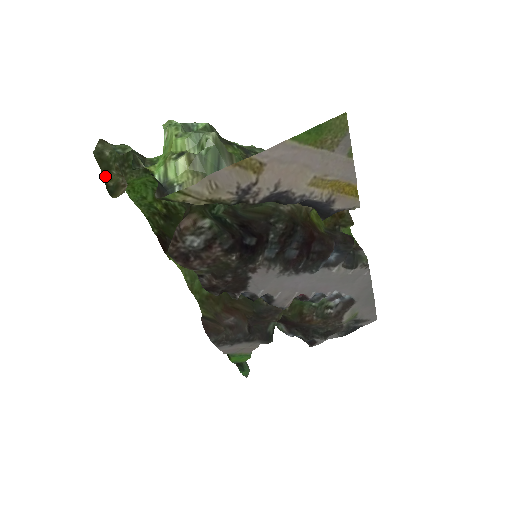
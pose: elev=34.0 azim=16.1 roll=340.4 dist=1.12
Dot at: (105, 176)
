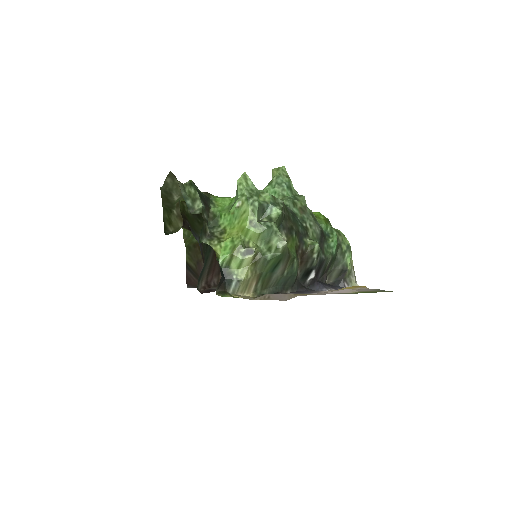
Dot at: (166, 216)
